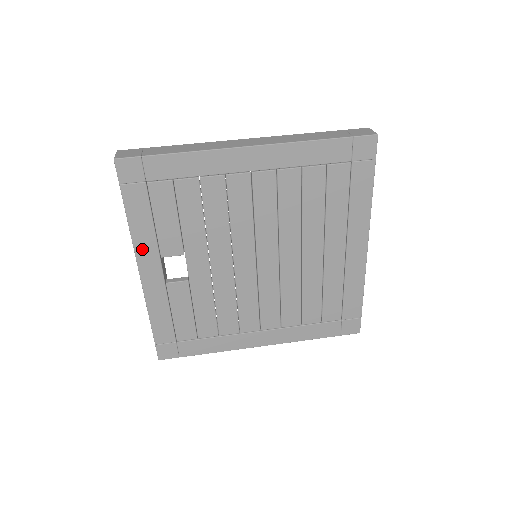
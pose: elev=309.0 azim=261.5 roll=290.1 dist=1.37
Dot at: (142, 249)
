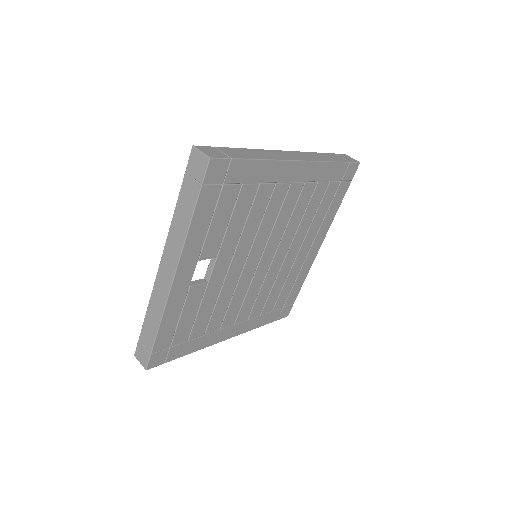
Dot at: (188, 252)
